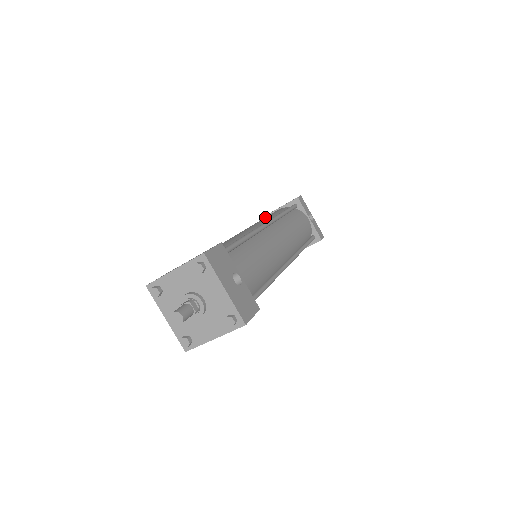
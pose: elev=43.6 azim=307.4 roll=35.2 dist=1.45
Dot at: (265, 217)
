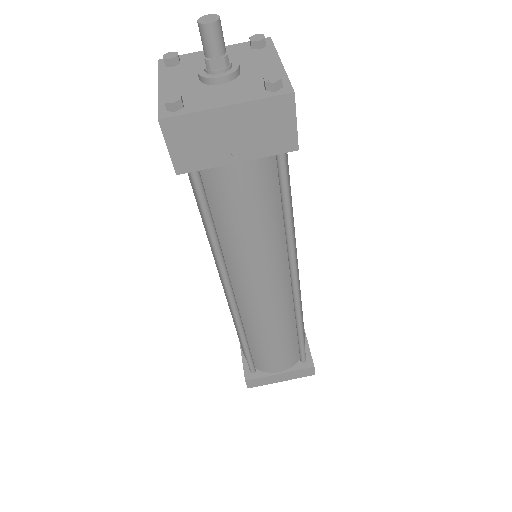
Dot at: occluded
